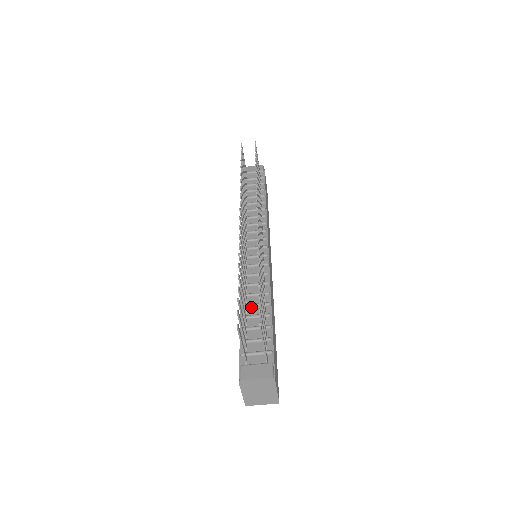
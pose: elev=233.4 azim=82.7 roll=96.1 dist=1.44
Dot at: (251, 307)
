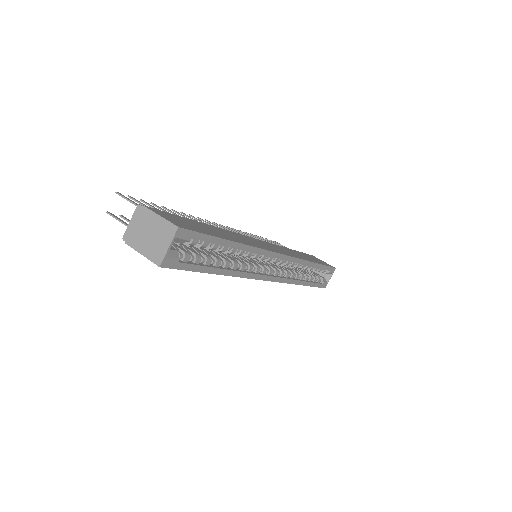
Dot at: occluded
